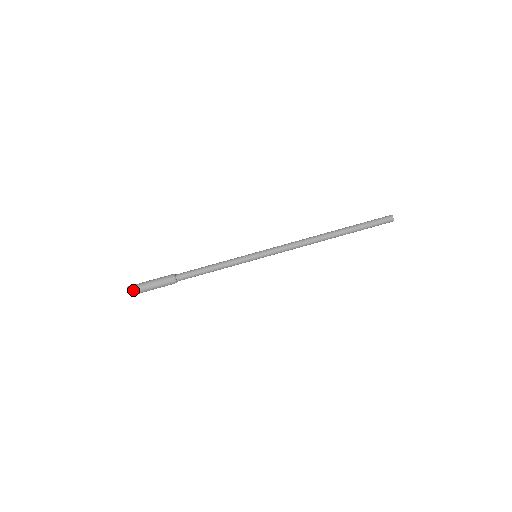
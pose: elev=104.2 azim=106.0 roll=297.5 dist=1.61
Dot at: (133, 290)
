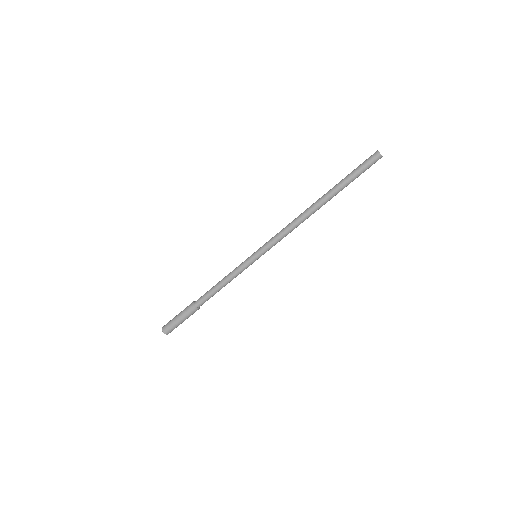
Dot at: occluded
